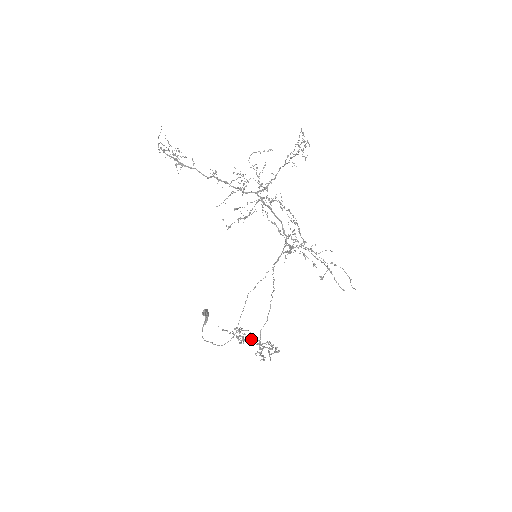
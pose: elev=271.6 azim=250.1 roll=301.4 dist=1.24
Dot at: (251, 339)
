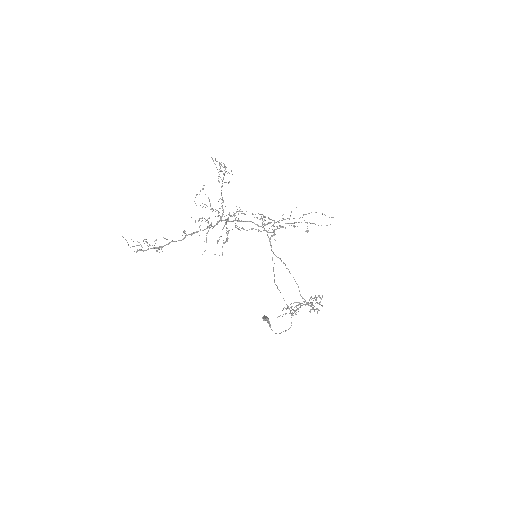
Dot at: occluded
